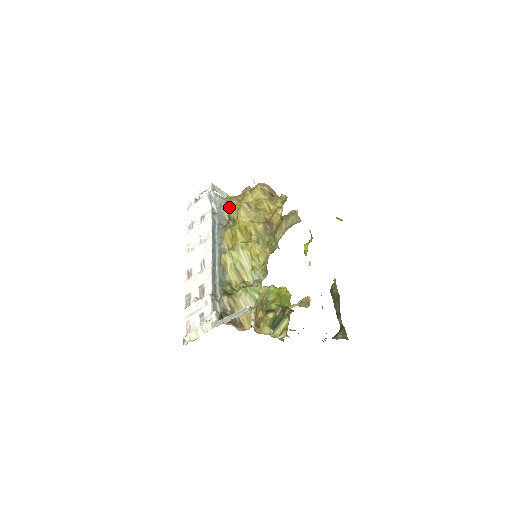
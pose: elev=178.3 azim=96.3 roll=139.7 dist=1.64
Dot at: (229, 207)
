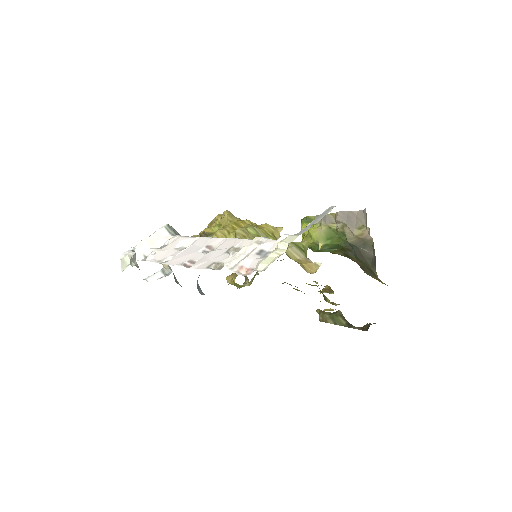
Dot at: occluded
